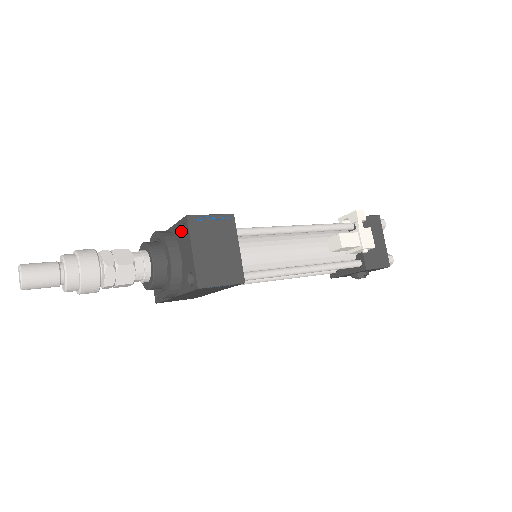
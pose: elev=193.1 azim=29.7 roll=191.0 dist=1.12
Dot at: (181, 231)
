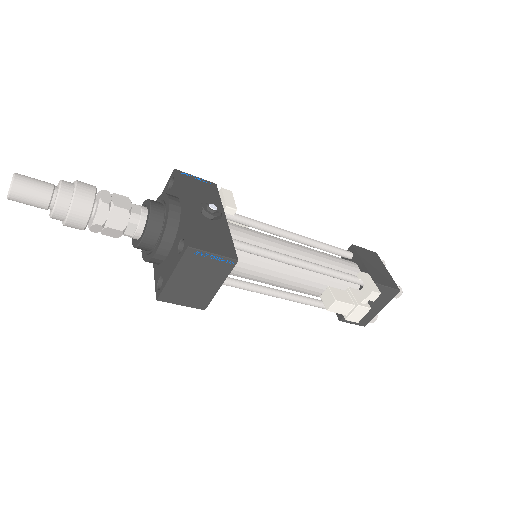
Dot at: (180, 241)
